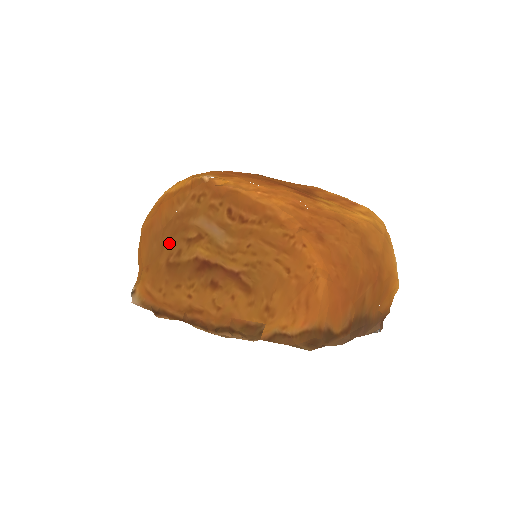
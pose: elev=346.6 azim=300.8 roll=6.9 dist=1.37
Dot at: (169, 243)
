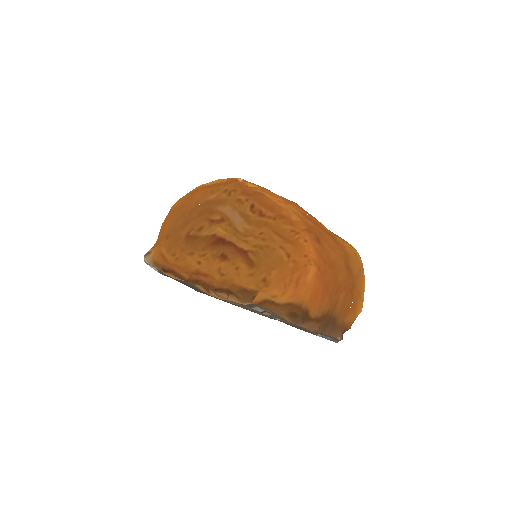
Dot at: (194, 220)
